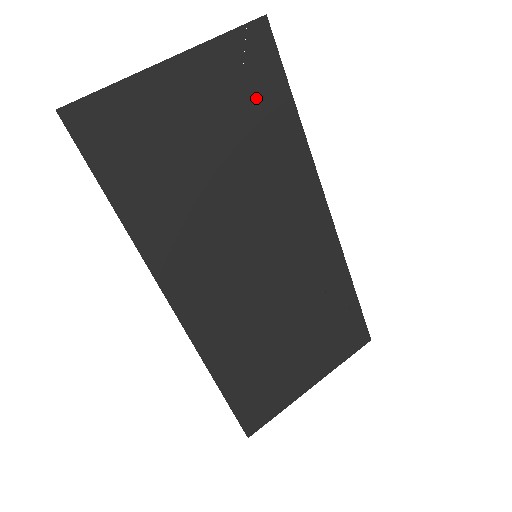
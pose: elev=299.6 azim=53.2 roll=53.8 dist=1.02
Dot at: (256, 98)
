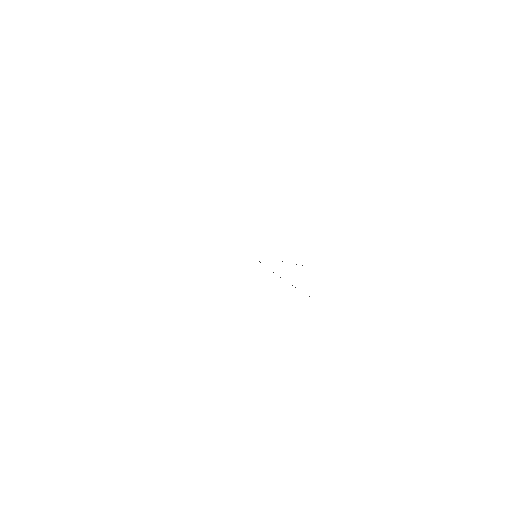
Dot at: occluded
